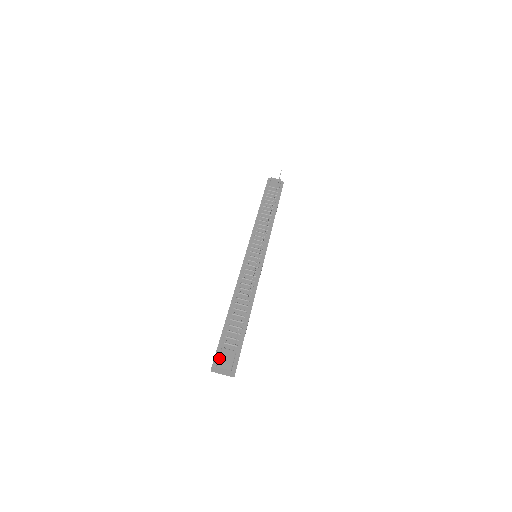
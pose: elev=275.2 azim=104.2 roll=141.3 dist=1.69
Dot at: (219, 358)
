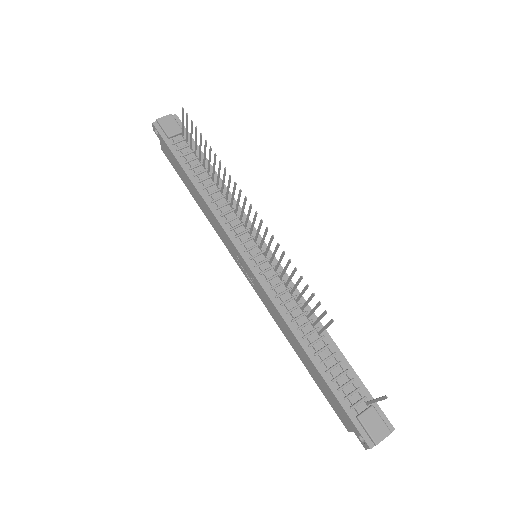
Dot at: (368, 432)
